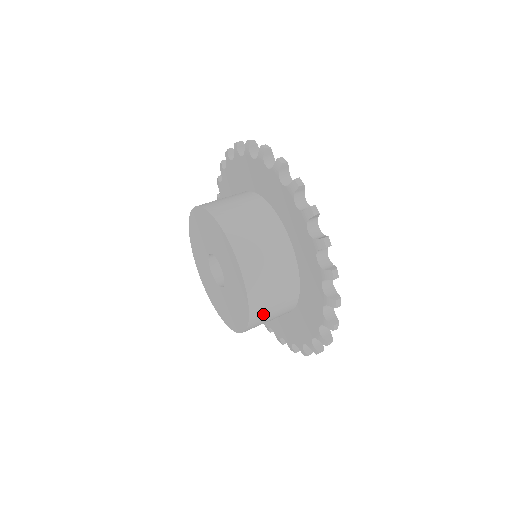
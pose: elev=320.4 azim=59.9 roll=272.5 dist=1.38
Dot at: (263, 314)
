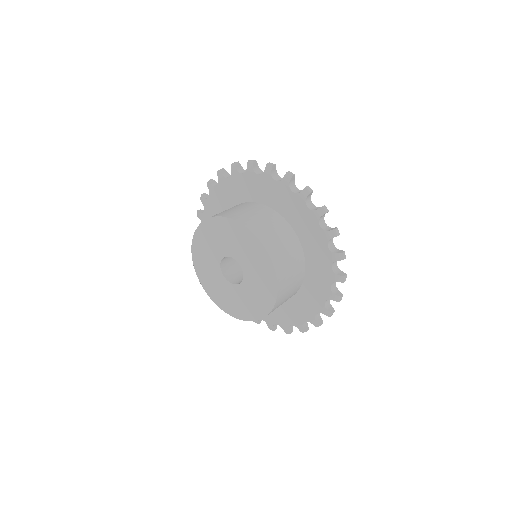
Dot at: (282, 299)
